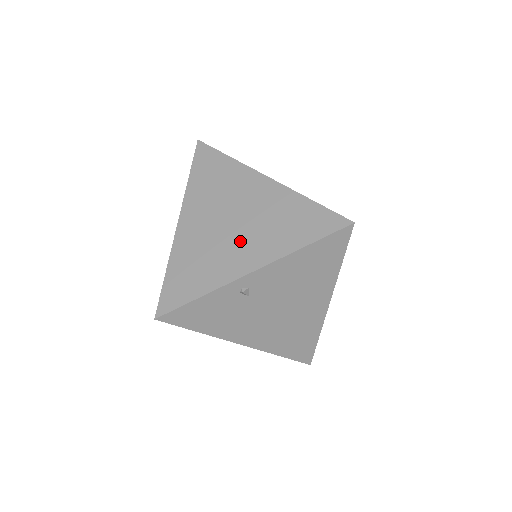
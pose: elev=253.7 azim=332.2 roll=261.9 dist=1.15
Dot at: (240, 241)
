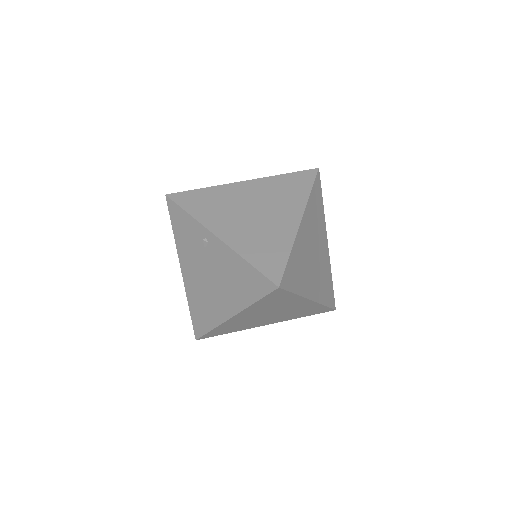
Dot at: (240, 221)
